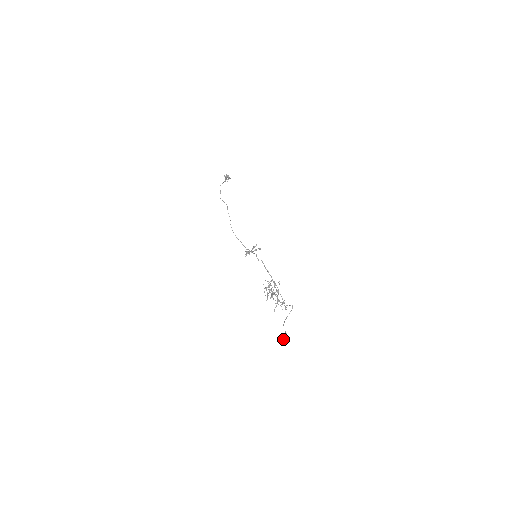
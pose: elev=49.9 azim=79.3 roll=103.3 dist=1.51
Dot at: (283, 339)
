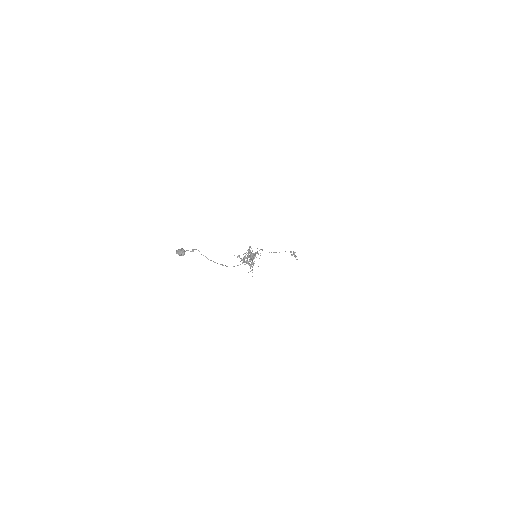
Dot at: (177, 250)
